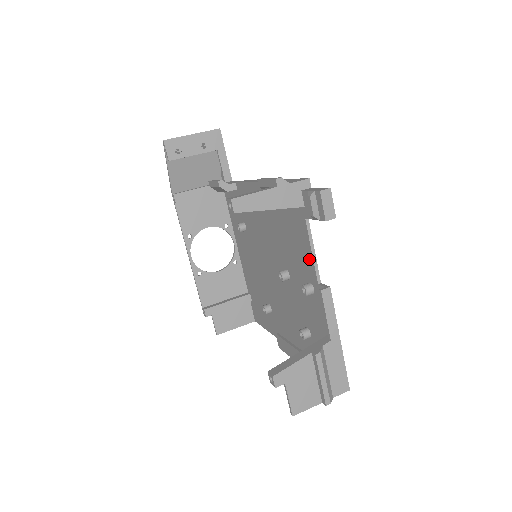
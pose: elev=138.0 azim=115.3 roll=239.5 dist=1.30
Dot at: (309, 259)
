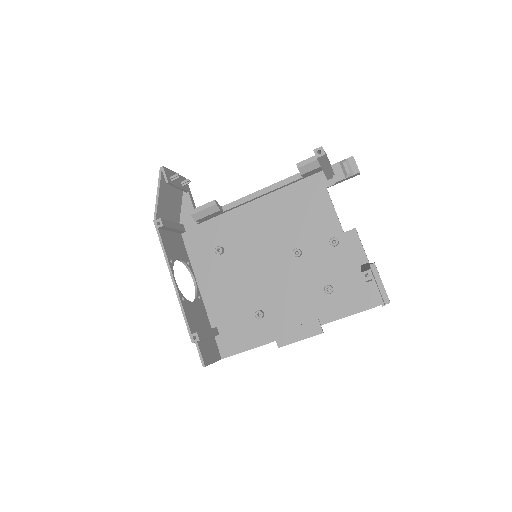
Dot at: (332, 218)
